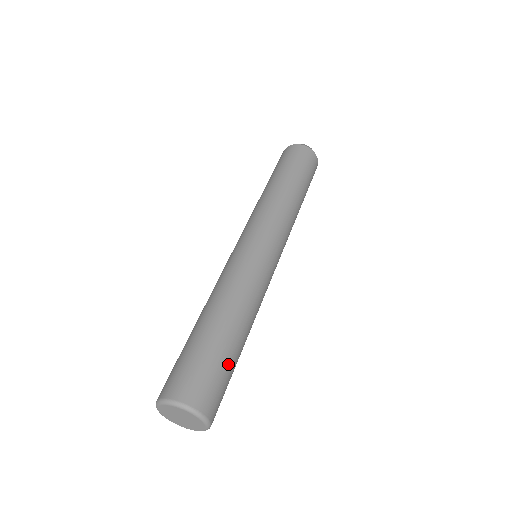
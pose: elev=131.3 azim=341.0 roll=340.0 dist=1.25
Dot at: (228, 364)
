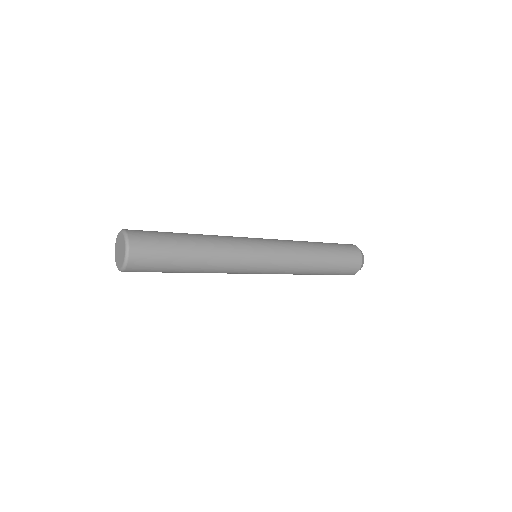
Dot at: (169, 241)
